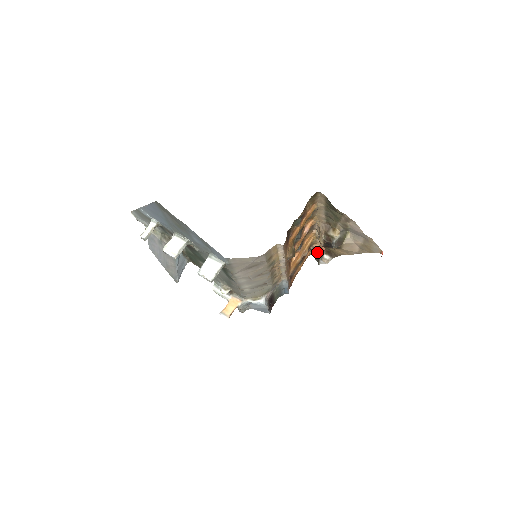
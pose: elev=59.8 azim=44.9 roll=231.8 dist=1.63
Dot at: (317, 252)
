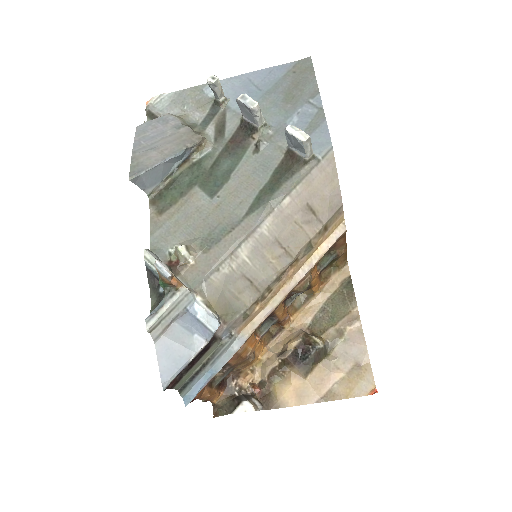
Dot at: (235, 396)
